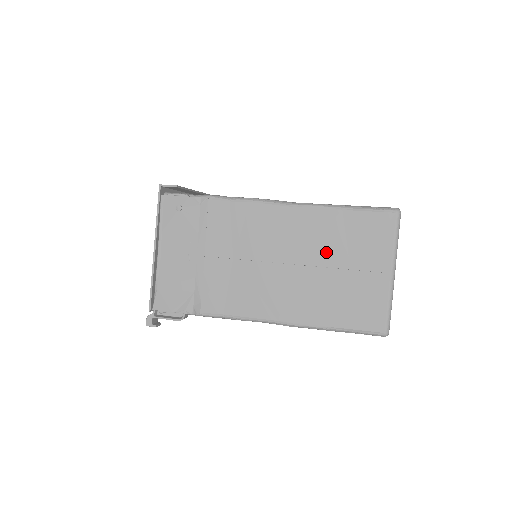
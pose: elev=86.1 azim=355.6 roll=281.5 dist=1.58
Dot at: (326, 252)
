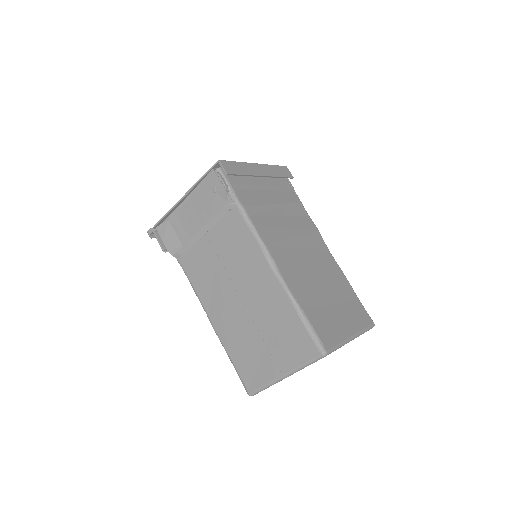
Dot at: (264, 319)
